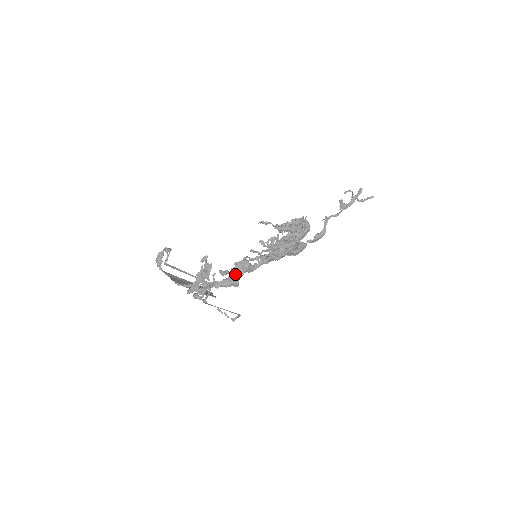
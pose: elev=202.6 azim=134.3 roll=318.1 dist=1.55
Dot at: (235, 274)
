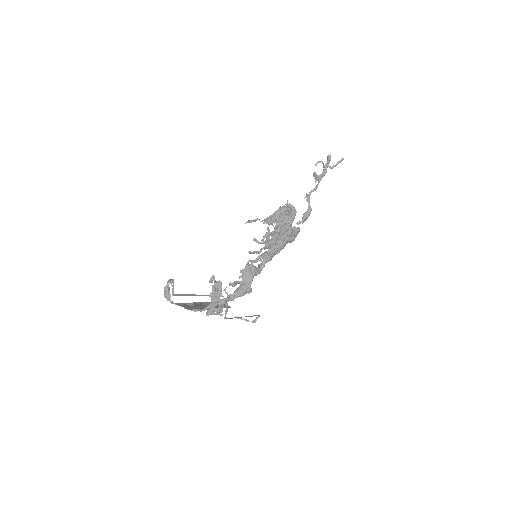
Dot at: (245, 282)
